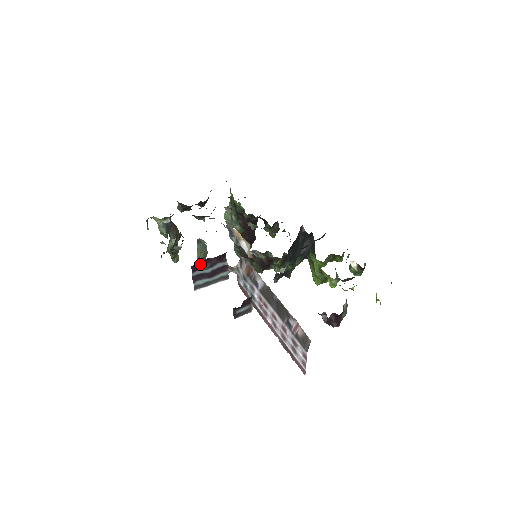
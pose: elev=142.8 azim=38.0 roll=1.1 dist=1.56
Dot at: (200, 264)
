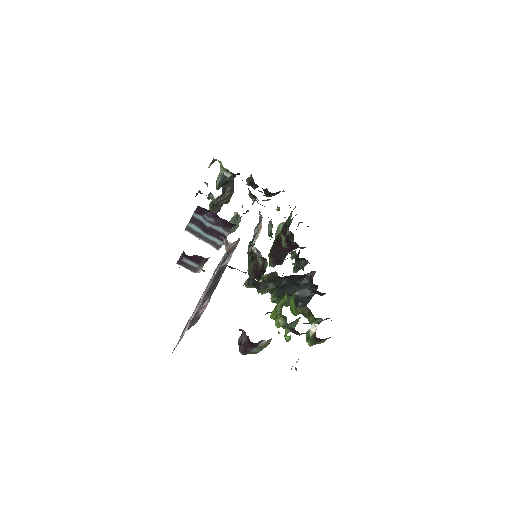
Dot at: (206, 212)
